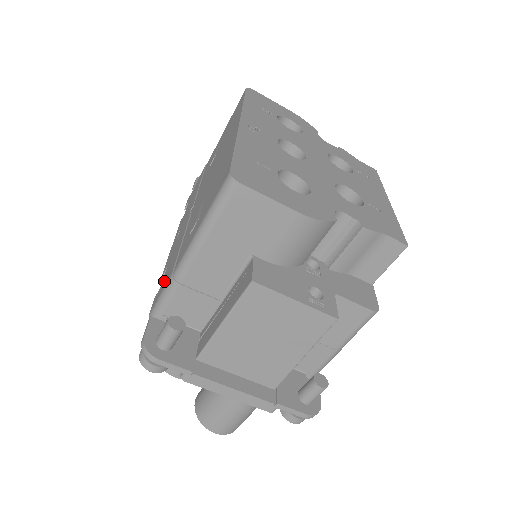
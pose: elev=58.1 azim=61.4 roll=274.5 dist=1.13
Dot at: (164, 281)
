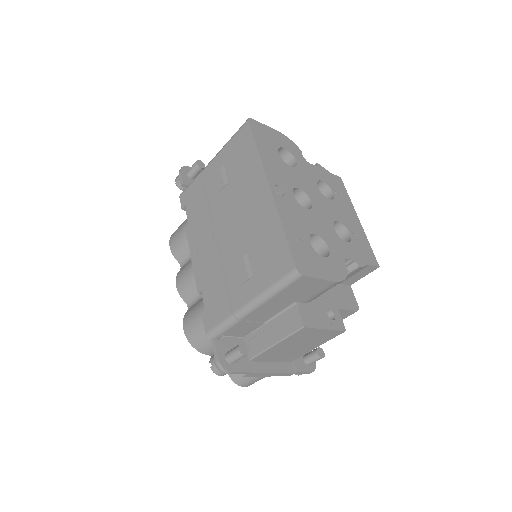
Dot at: (216, 310)
